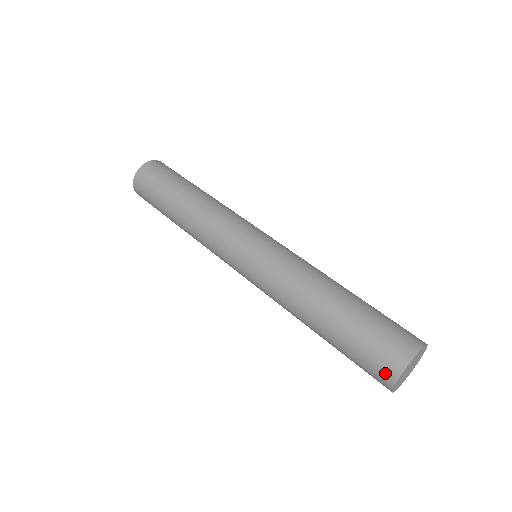
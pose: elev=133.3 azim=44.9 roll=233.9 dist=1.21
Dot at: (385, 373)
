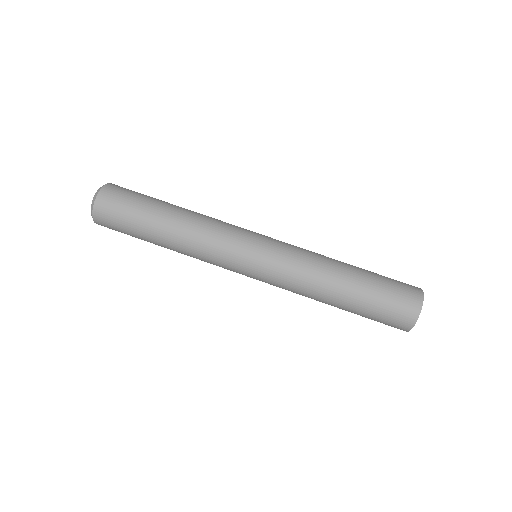
Dot at: occluded
